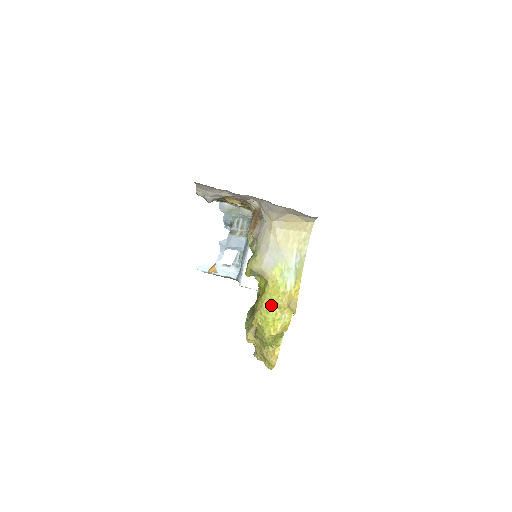
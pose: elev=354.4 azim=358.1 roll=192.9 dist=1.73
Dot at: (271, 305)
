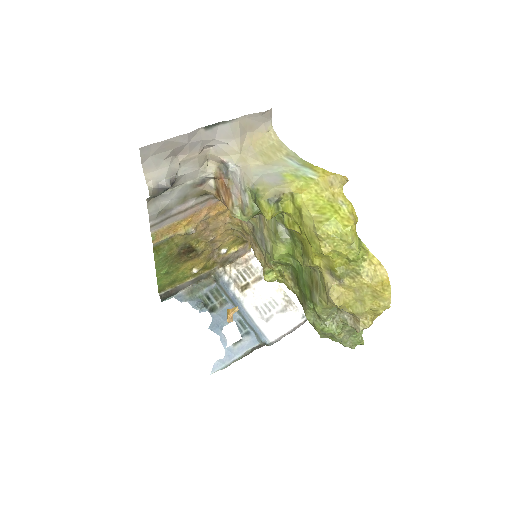
Dot at: (319, 205)
